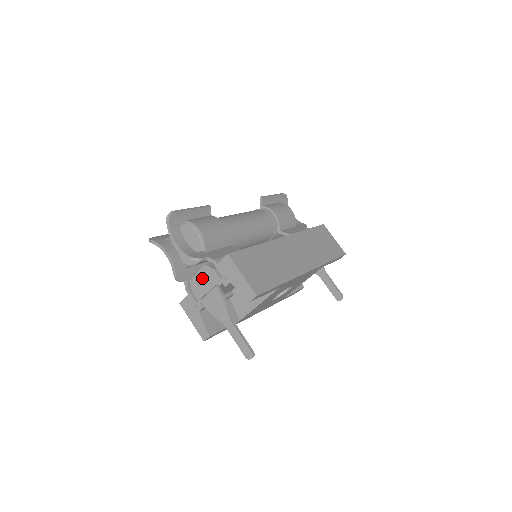
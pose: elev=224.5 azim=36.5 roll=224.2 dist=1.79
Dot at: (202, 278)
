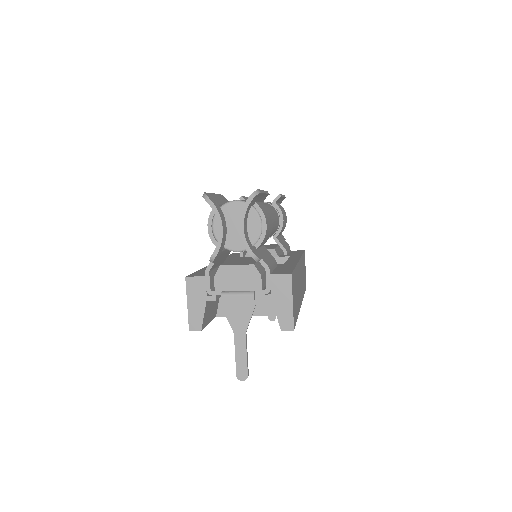
Dot at: (239, 274)
